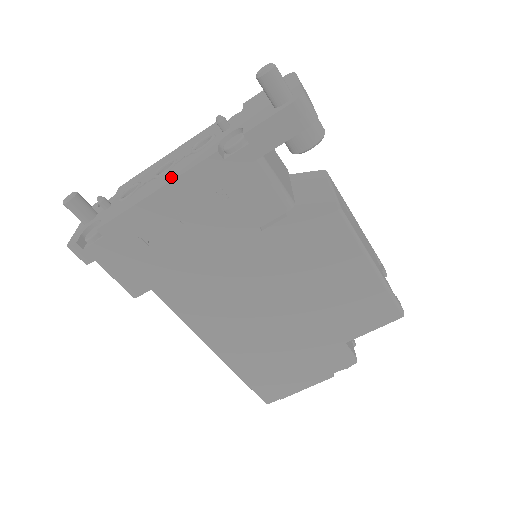
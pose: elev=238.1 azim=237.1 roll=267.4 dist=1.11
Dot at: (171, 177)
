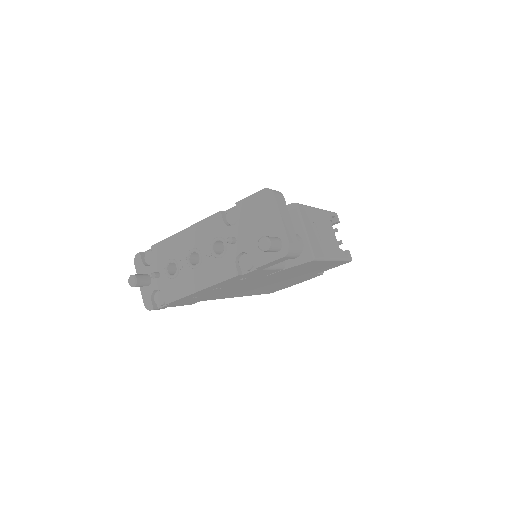
Dot at: (208, 280)
